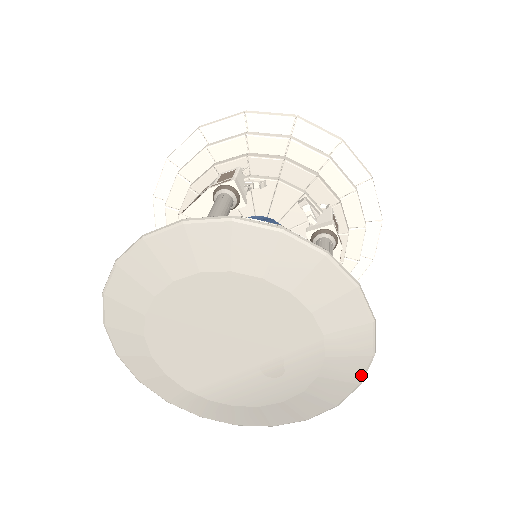
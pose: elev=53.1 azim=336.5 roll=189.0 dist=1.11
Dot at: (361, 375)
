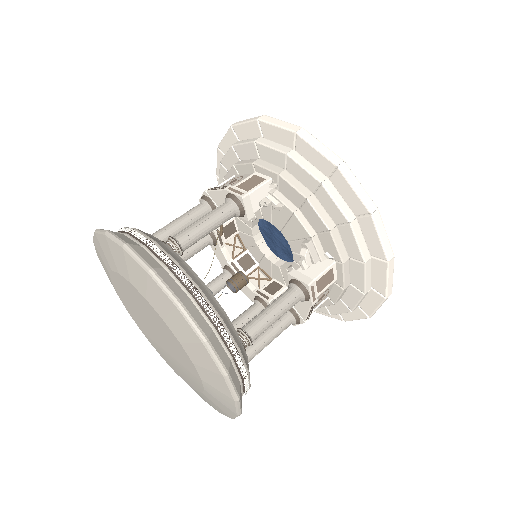
Dot at: (231, 416)
